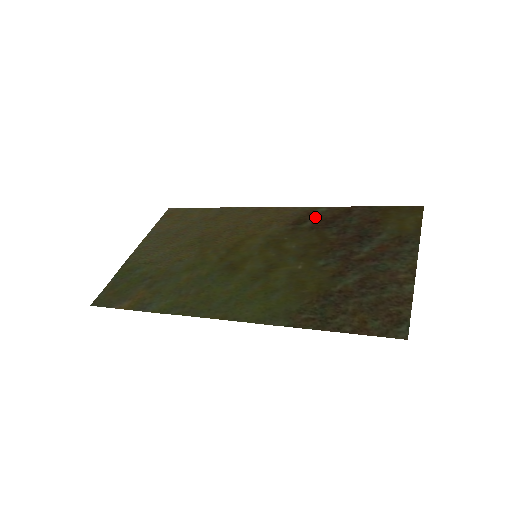
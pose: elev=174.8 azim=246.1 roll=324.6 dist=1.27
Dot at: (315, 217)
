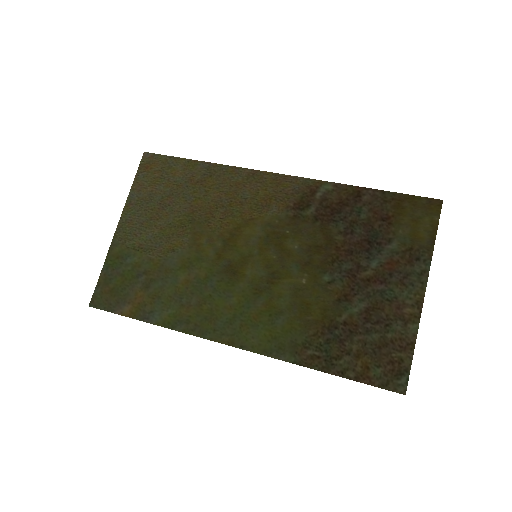
Dot at: (319, 200)
